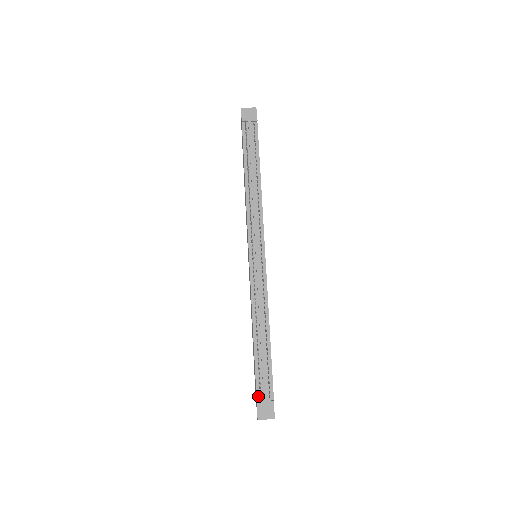
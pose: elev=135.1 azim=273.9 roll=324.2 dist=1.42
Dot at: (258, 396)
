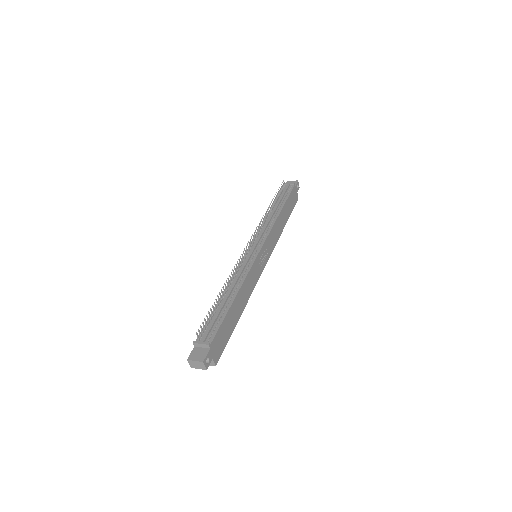
Dot at: (198, 339)
